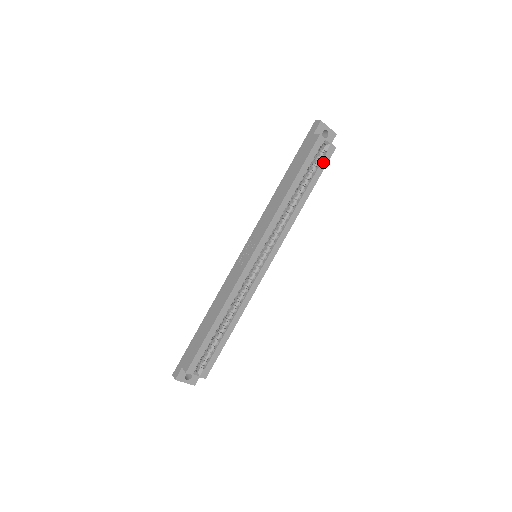
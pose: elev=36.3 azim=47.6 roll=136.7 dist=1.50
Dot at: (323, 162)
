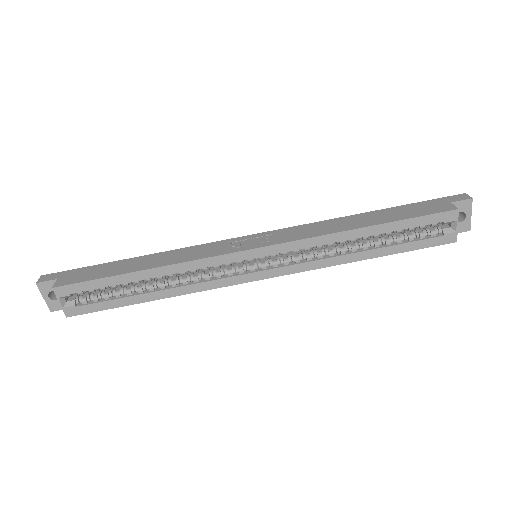
Dot at: (428, 241)
